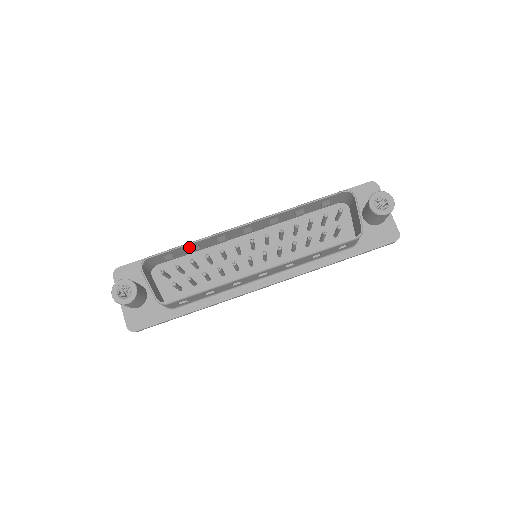
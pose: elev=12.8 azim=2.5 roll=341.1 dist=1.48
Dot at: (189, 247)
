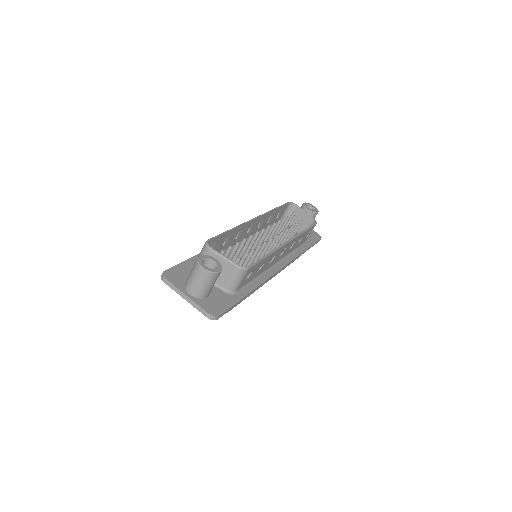
Dot at: (225, 237)
